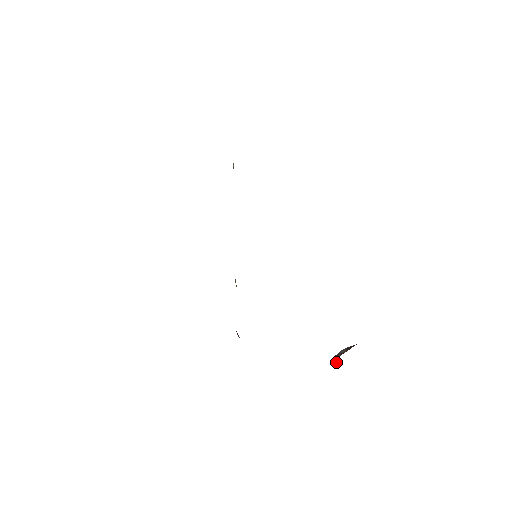
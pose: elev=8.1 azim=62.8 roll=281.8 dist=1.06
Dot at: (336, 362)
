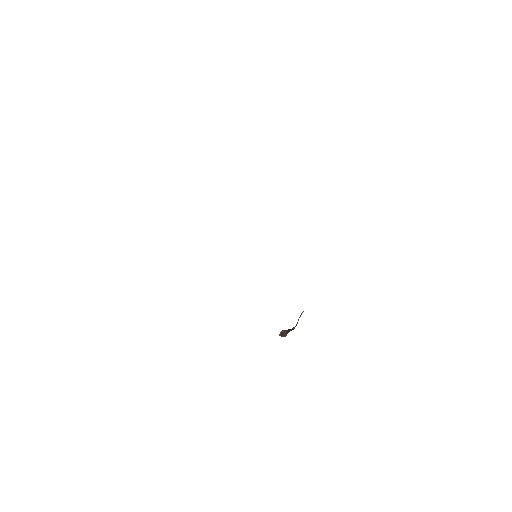
Dot at: (282, 336)
